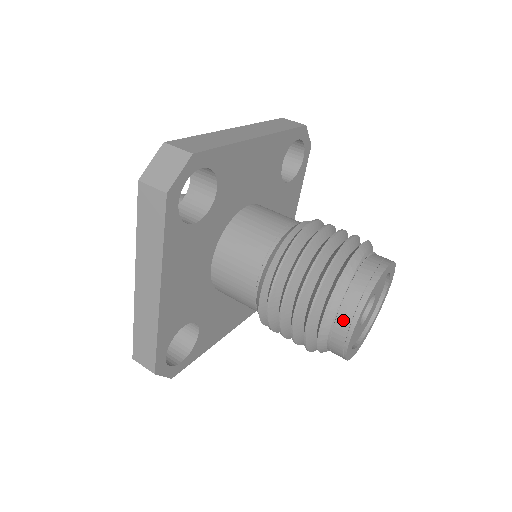
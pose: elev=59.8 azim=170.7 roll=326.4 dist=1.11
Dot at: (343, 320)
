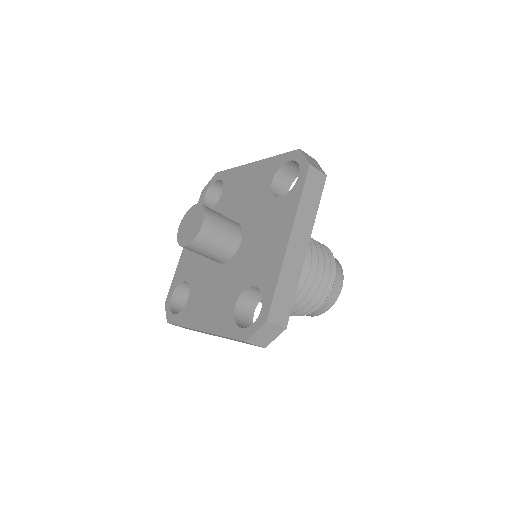
Dot at: (311, 314)
